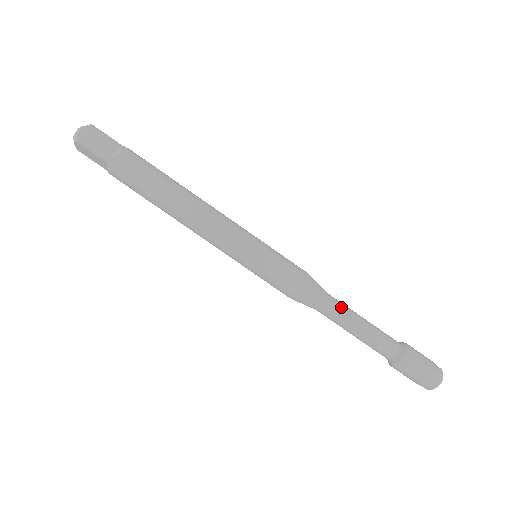
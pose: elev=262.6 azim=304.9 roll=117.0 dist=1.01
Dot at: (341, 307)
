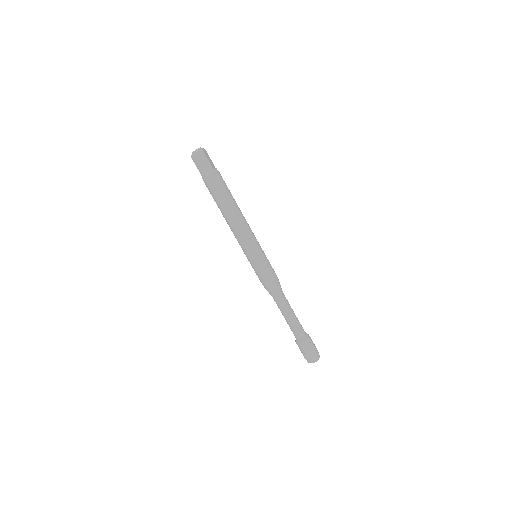
Dot at: occluded
